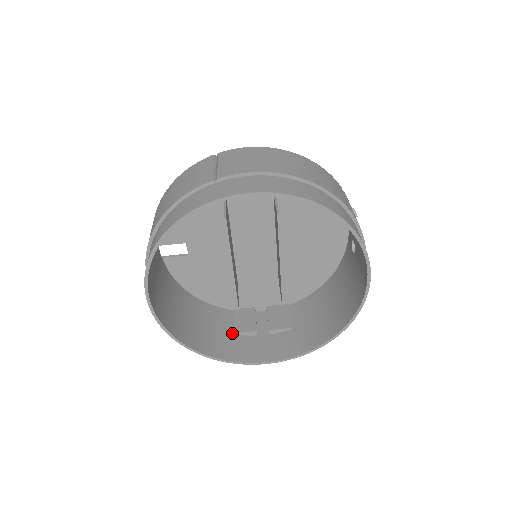
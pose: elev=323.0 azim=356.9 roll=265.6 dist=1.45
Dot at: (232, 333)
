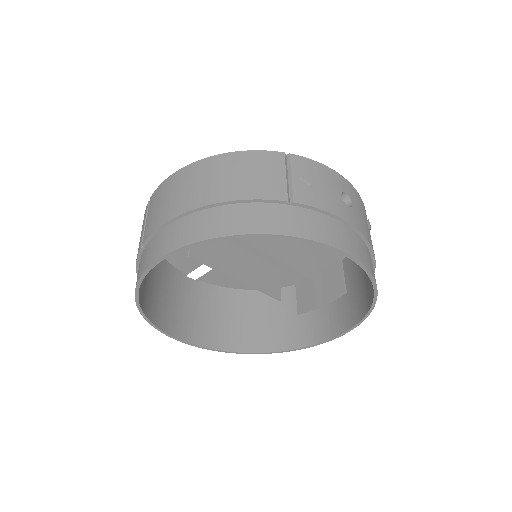
Dot at: (296, 314)
